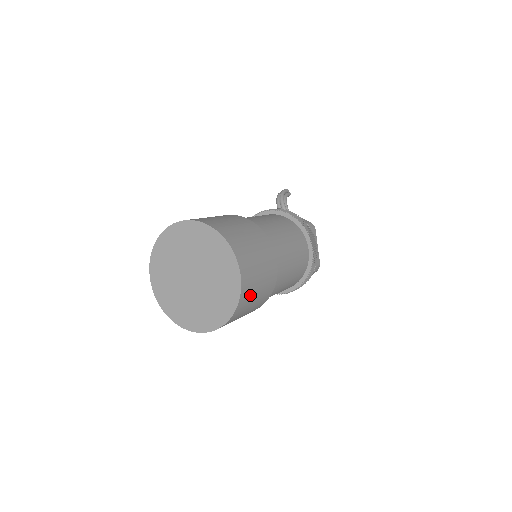
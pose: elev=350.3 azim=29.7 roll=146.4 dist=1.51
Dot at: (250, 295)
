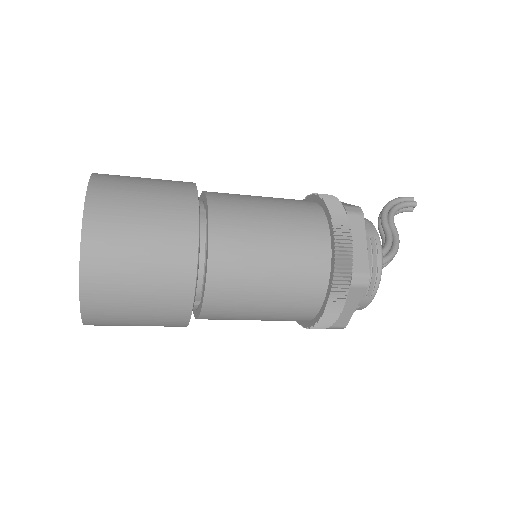
Dot at: (114, 263)
